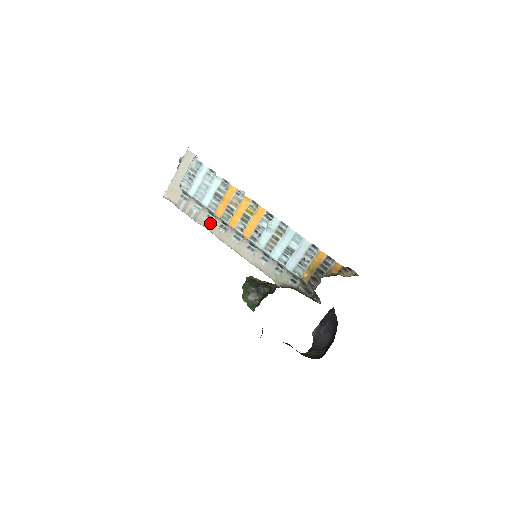
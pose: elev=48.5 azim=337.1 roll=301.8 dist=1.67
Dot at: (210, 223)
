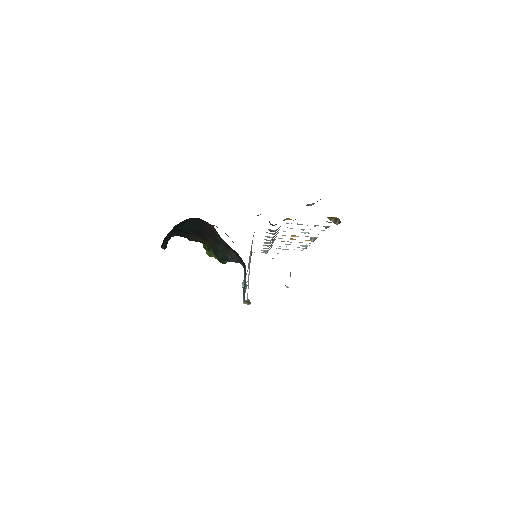
Dot at: occluded
